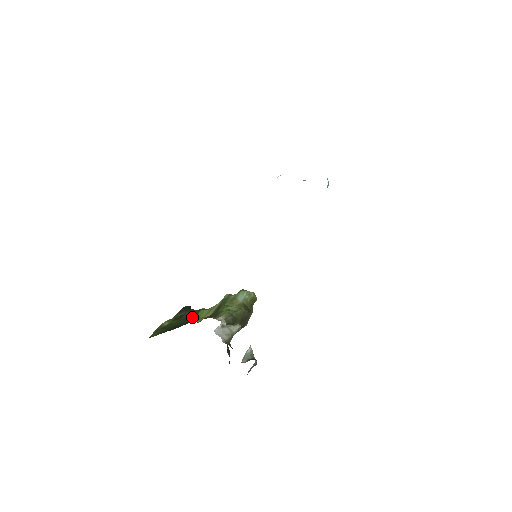
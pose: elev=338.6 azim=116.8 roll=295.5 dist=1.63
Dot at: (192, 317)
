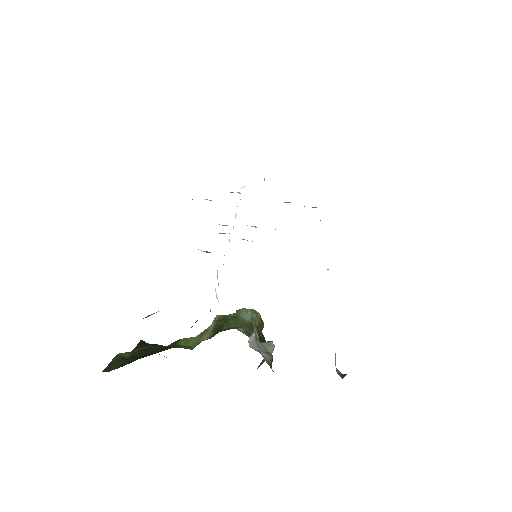
Dot at: (172, 346)
